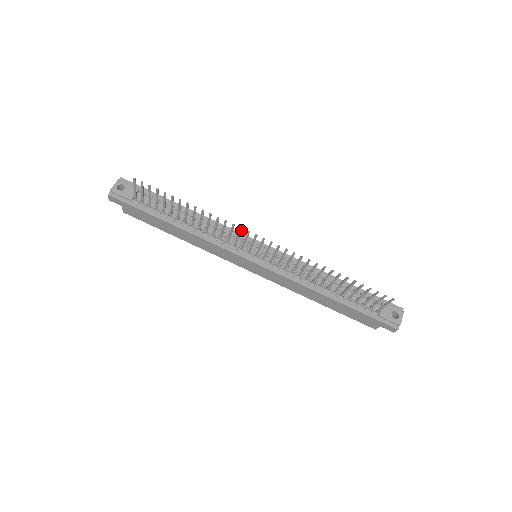
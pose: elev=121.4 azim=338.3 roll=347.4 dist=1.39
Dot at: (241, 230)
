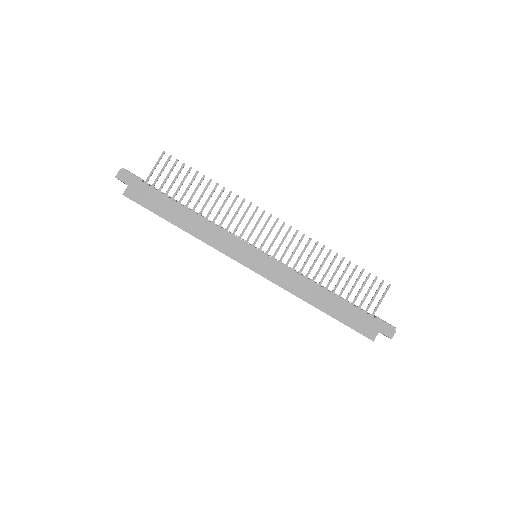
Dot at: occluded
